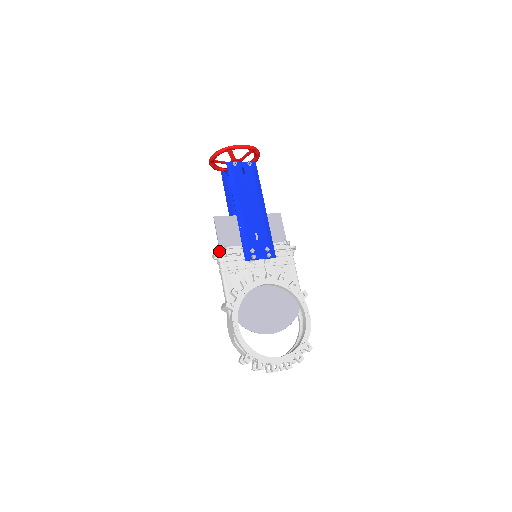
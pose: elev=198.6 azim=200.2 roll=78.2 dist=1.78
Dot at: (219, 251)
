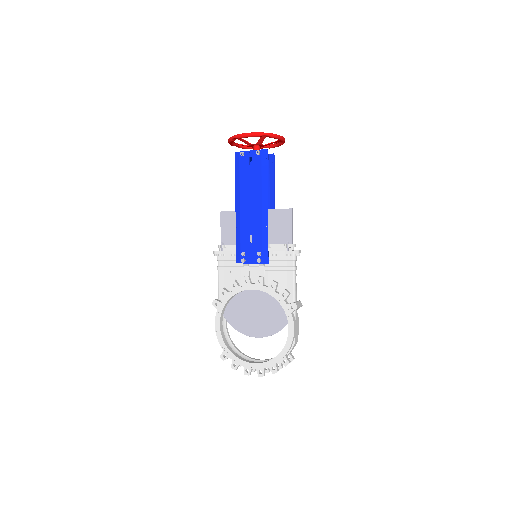
Dot at: (219, 248)
